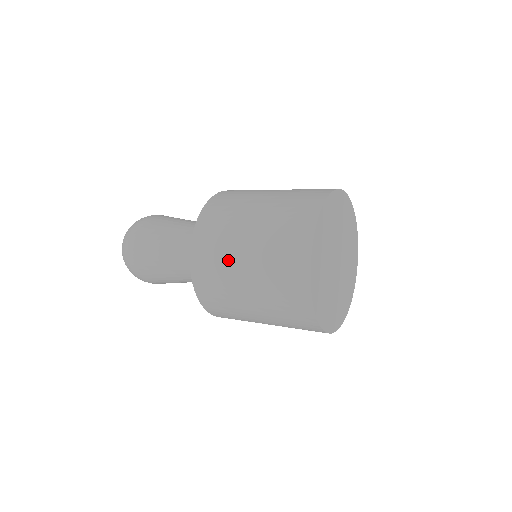
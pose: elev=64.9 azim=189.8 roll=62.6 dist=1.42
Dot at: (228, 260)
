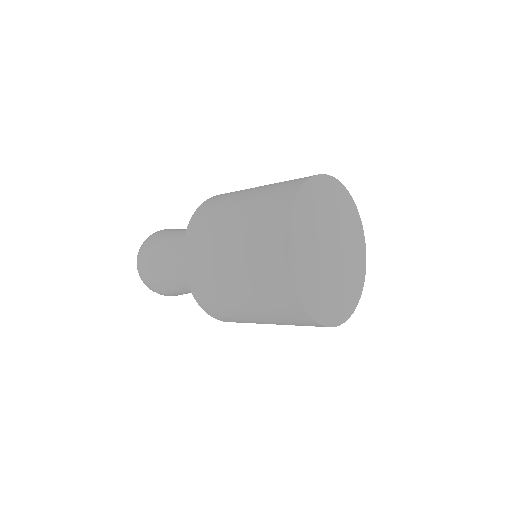
Dot at: (237, 313)
